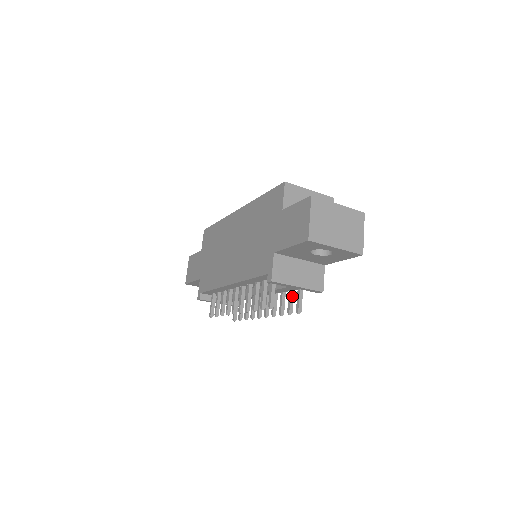
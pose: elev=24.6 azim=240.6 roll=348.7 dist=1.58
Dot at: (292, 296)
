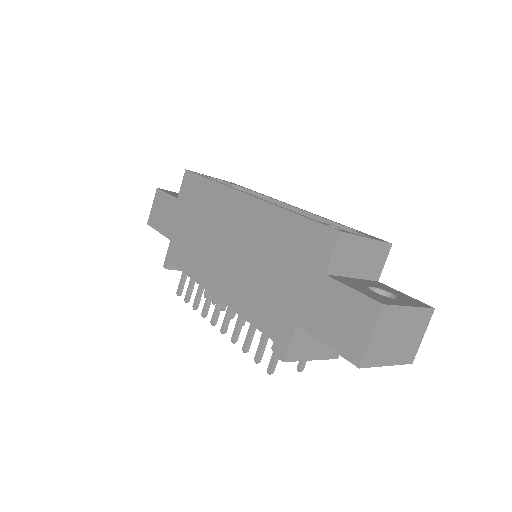
Dot at: occluded
